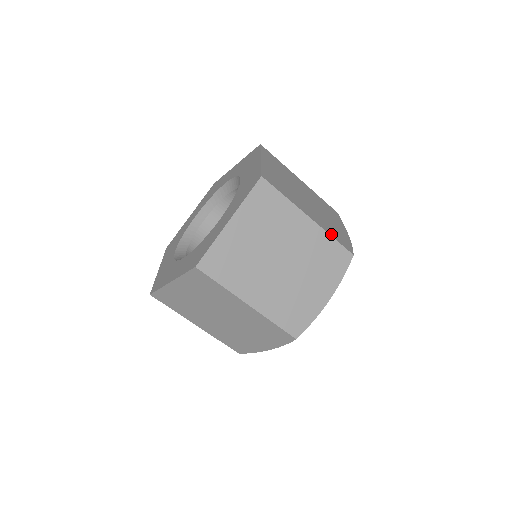
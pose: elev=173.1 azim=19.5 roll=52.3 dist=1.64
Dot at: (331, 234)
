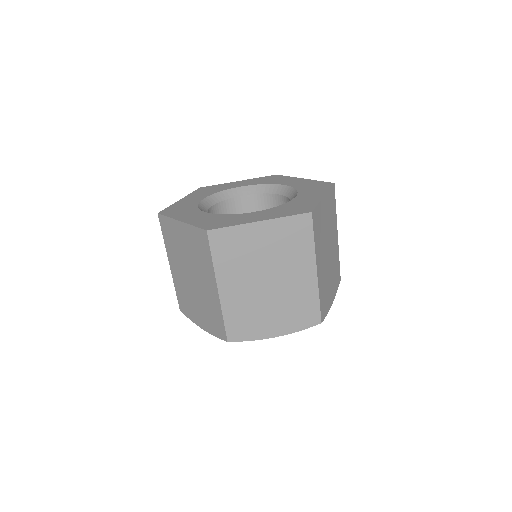
Dot at: occluded
